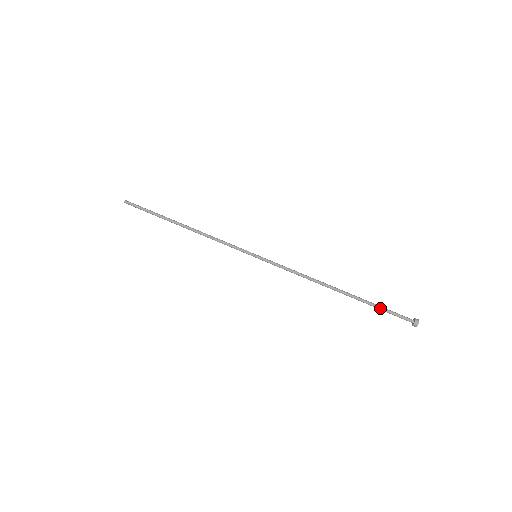
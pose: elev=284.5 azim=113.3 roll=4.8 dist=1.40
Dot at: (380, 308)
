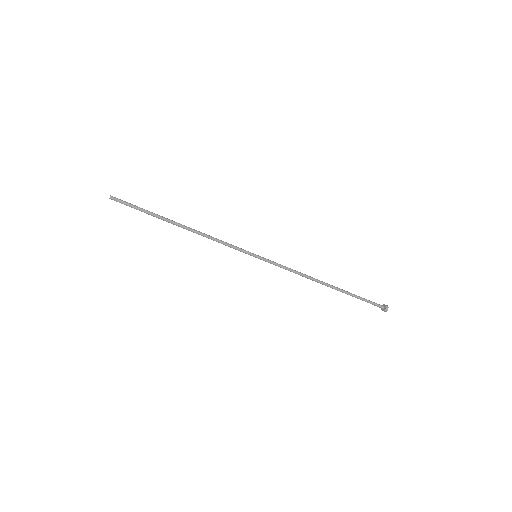
Dot at: (360, 299)
